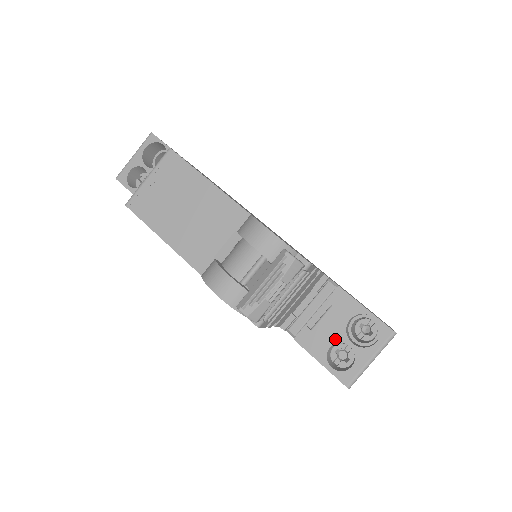
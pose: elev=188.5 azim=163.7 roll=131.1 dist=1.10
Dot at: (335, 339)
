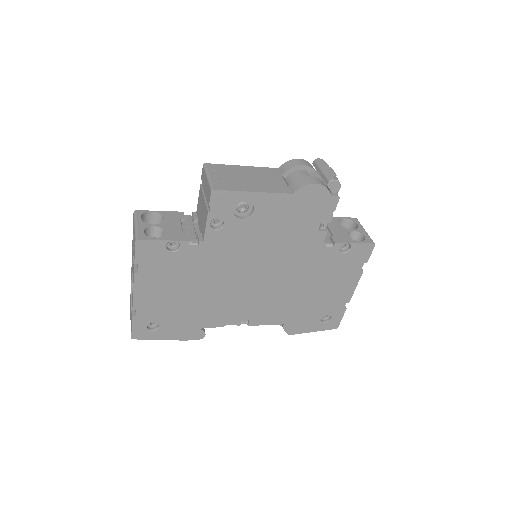
Dot at: (346, 232)
